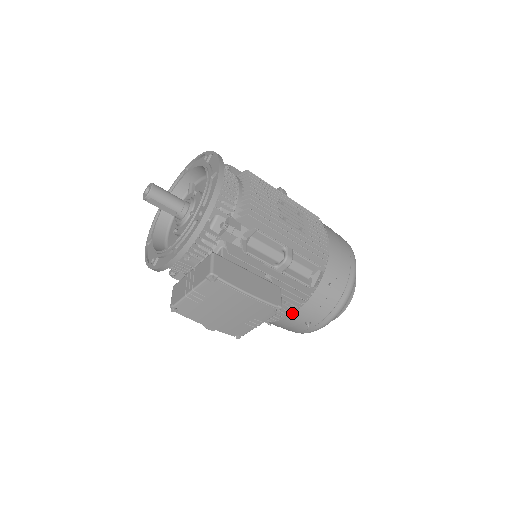
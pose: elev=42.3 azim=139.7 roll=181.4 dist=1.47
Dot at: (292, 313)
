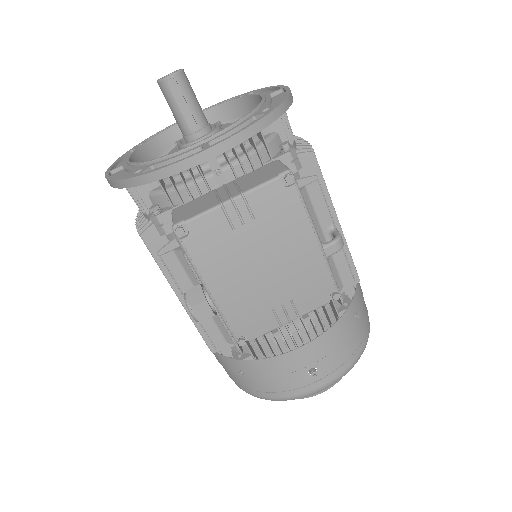
Dot at: occluded
